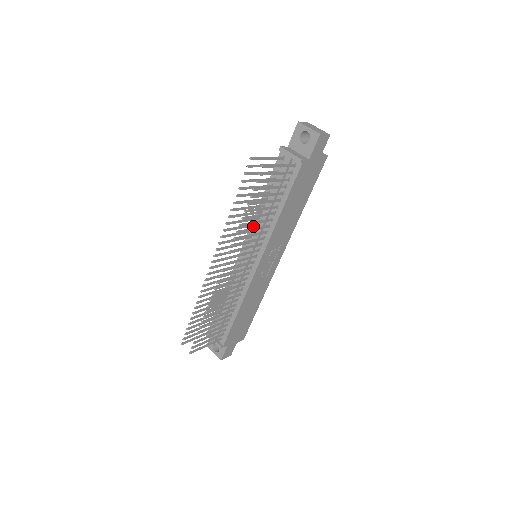
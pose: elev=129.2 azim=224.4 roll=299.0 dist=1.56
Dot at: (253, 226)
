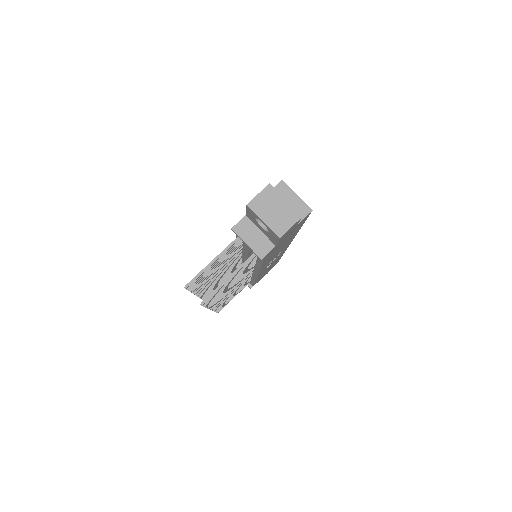
Dot at: occluded
